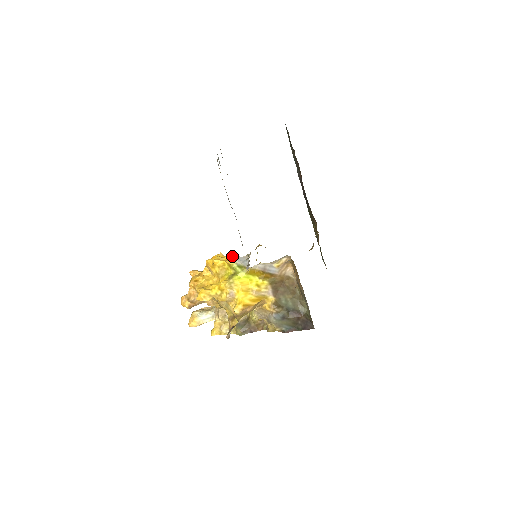
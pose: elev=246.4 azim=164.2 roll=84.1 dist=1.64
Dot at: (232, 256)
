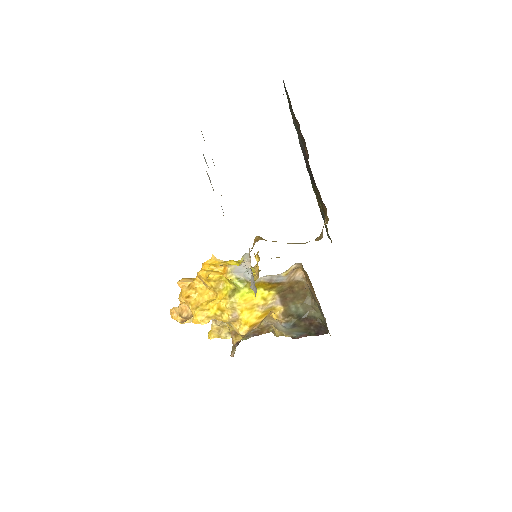
Dot at: (230, 268)
